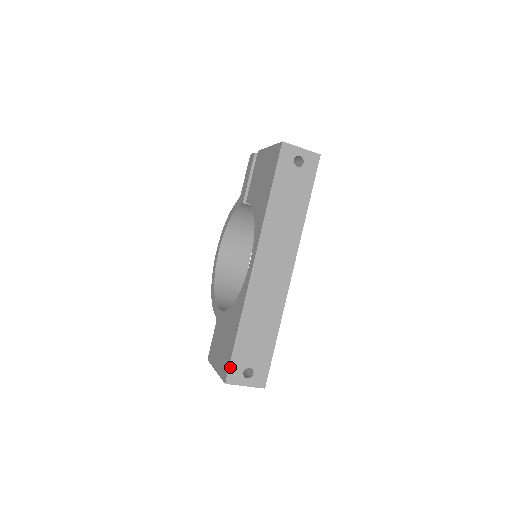
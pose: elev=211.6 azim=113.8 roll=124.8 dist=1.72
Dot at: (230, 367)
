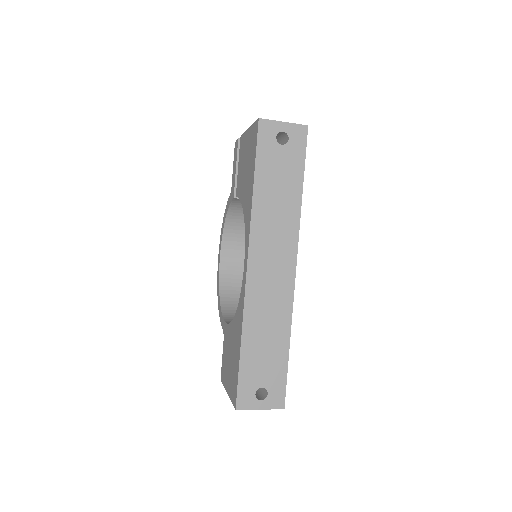
Dot at: (238, 390)
